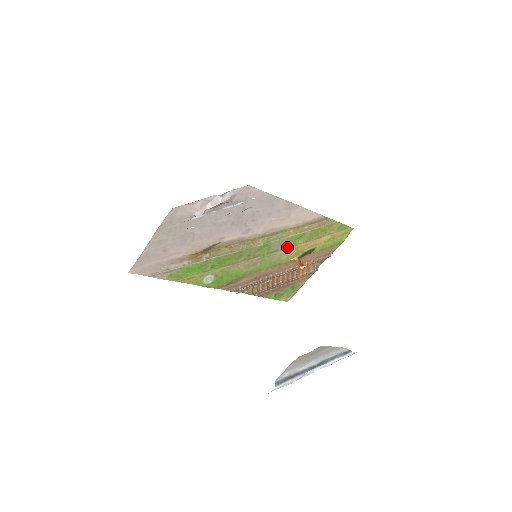
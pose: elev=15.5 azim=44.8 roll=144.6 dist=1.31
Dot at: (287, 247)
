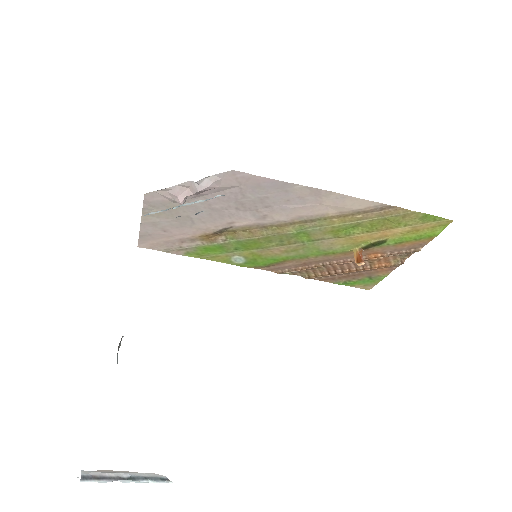
Dot at: (338, 236)
